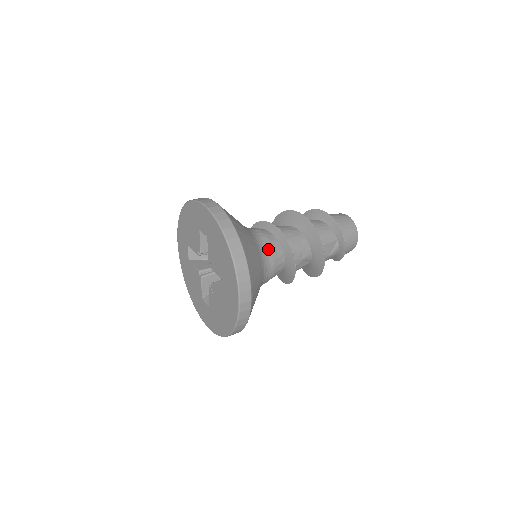
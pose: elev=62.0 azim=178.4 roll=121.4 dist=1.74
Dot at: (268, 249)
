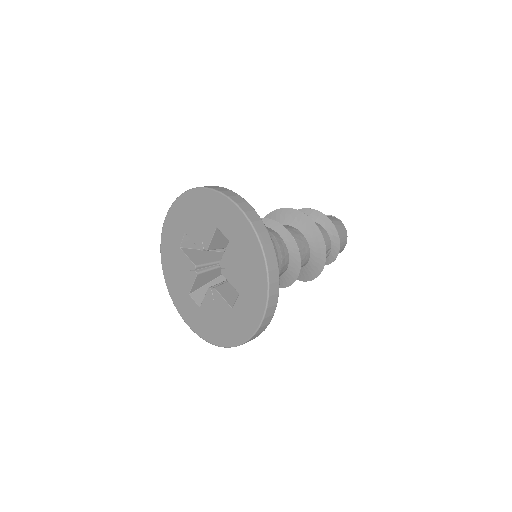
Dot at: (279, 257)
